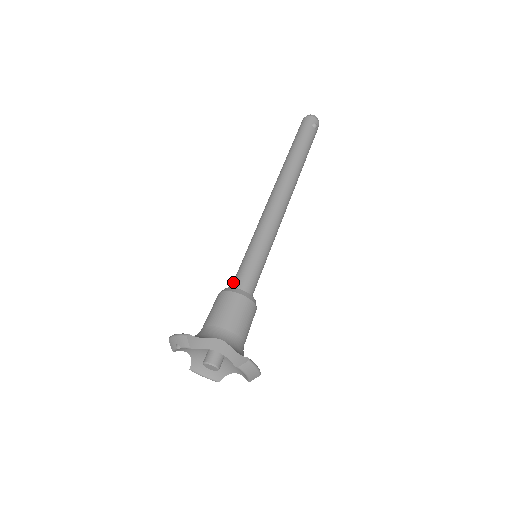
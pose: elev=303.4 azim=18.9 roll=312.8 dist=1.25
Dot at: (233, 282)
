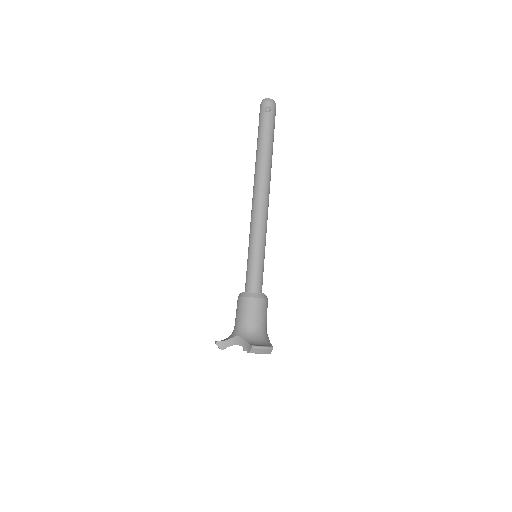
Dot at: (245, 285)
